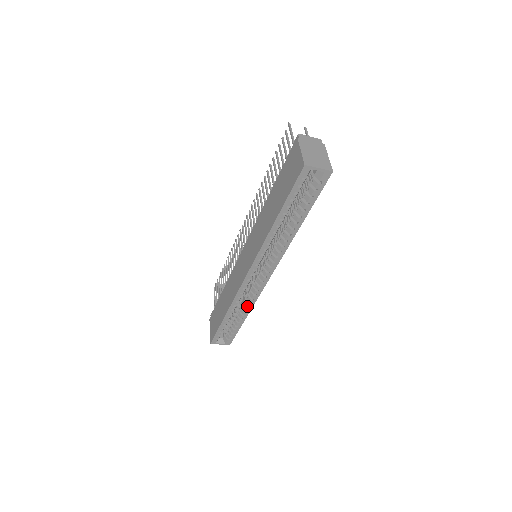
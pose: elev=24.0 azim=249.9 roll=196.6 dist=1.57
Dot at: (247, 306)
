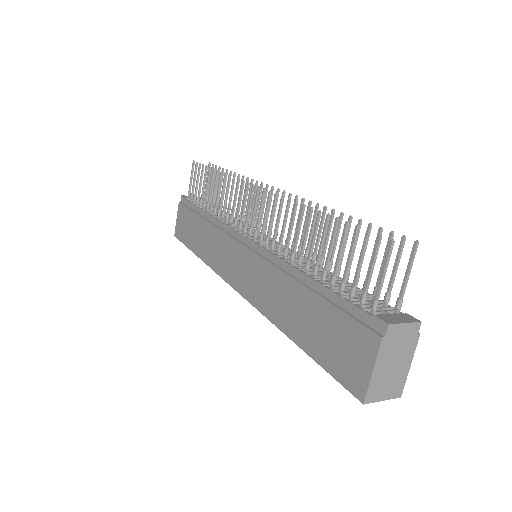
Dot at: occluded
